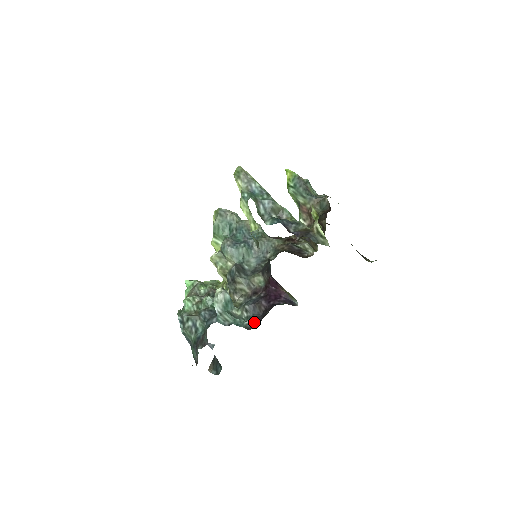
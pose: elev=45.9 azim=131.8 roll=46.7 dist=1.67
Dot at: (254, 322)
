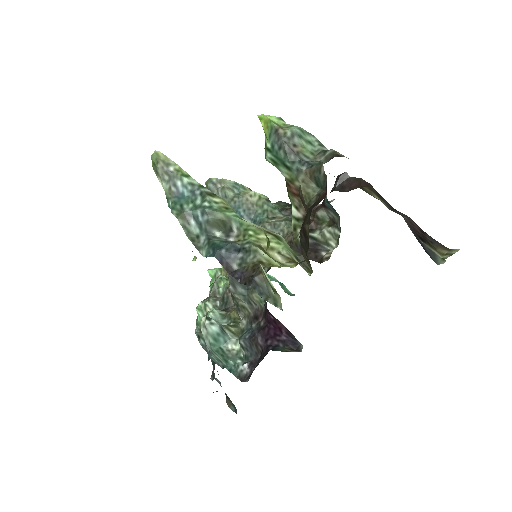
Dot at: (249, 369)
